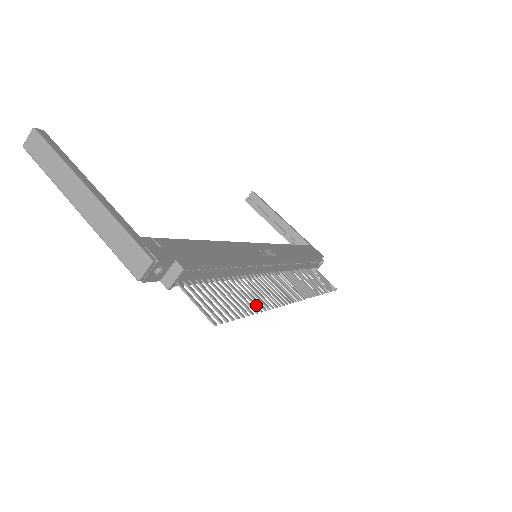
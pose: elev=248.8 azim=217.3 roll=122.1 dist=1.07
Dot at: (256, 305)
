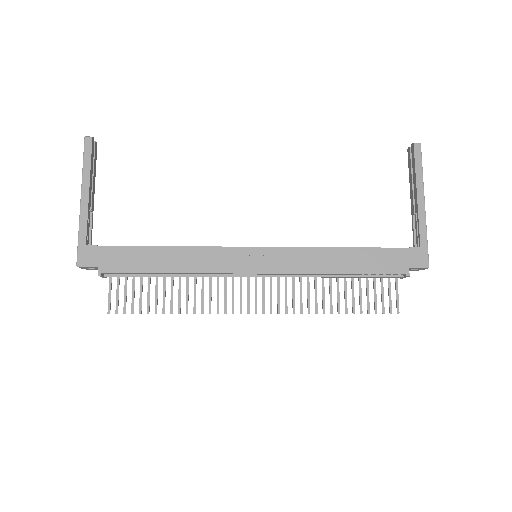
Dot at: (179, 307)
